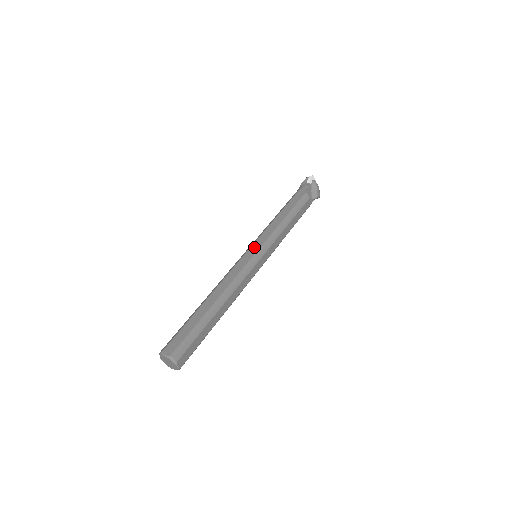
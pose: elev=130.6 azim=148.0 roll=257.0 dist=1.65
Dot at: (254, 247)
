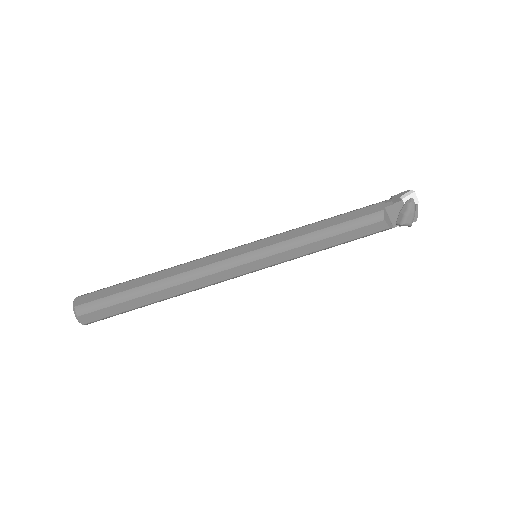
Dot at: (255, 244)
